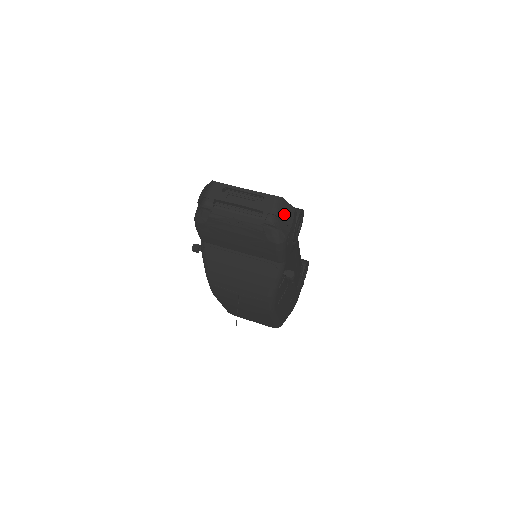
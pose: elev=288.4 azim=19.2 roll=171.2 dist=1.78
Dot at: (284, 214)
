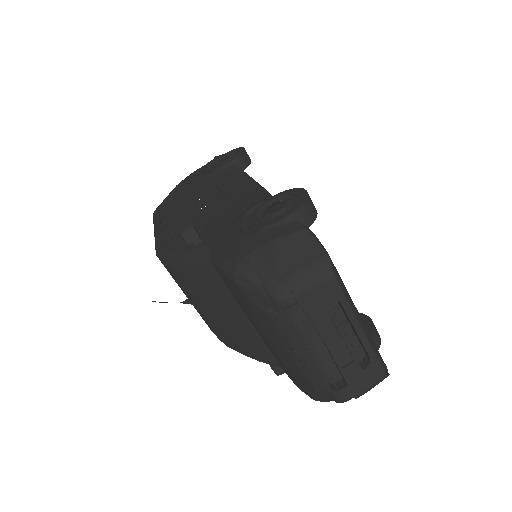
Dot at: occluded
